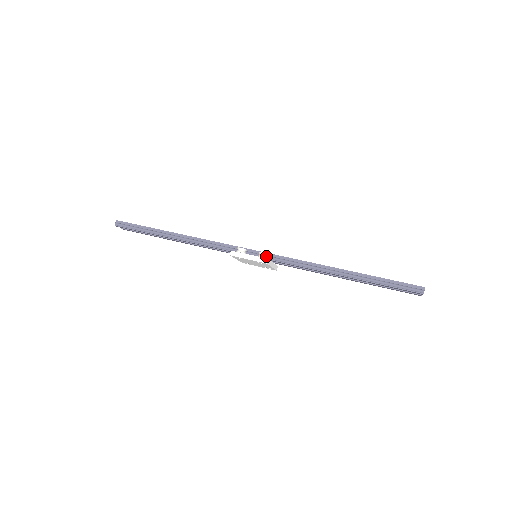
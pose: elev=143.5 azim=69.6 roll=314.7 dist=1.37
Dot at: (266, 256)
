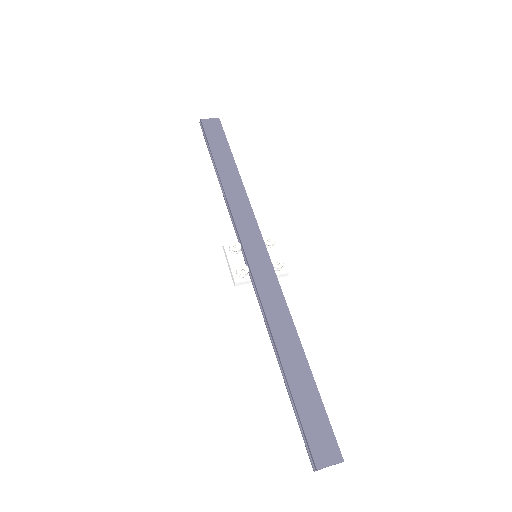
Dot at: (241, 275)
